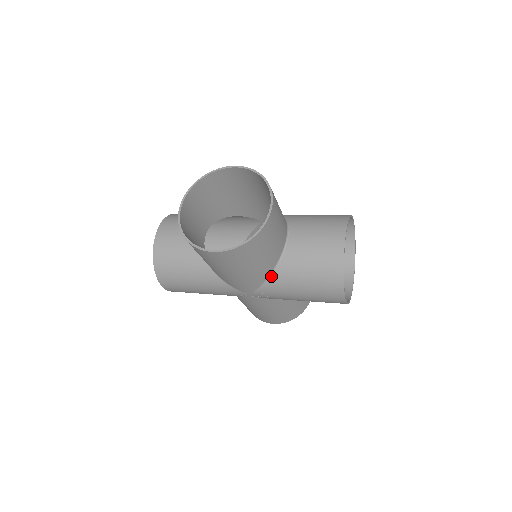
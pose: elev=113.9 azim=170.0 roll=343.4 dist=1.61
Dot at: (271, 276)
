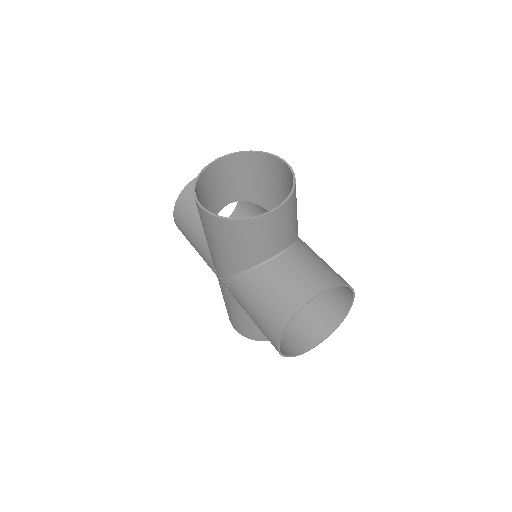
Dot at: (241, 274)
